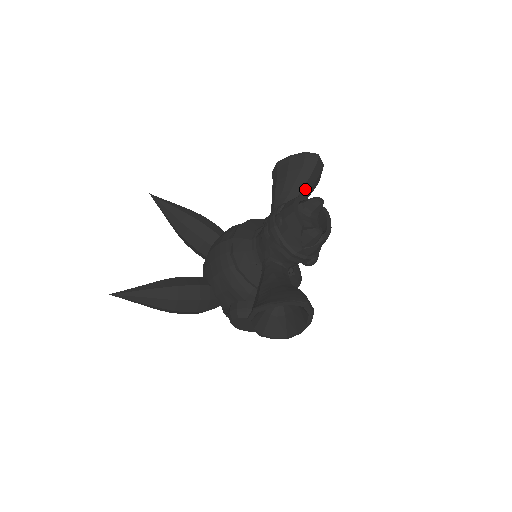
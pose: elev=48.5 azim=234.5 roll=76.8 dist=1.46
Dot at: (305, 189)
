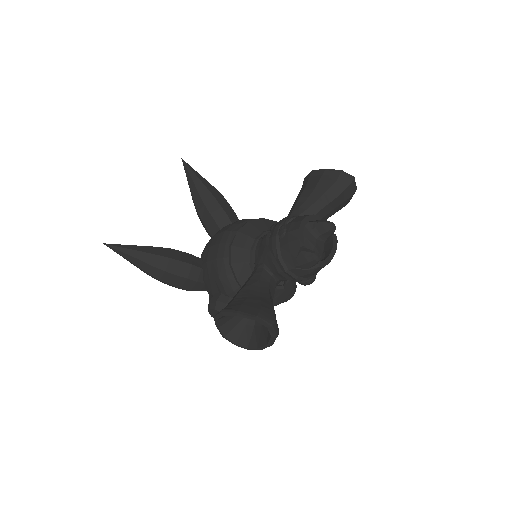
Dot at: (328, 207)
